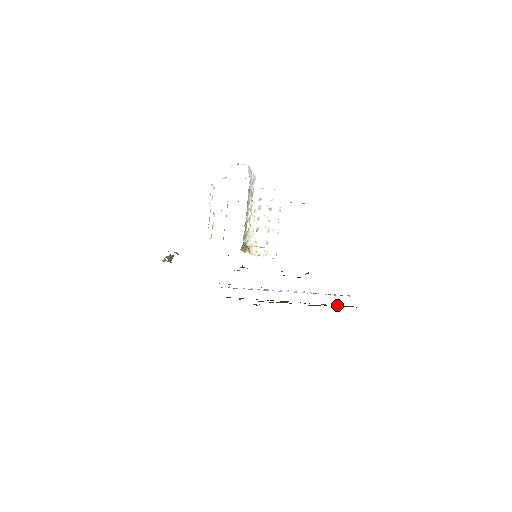
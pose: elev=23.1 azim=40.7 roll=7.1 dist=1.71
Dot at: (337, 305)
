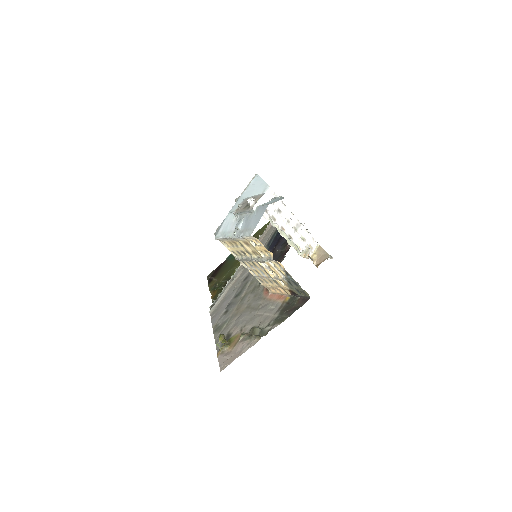
Dot at: occluded
